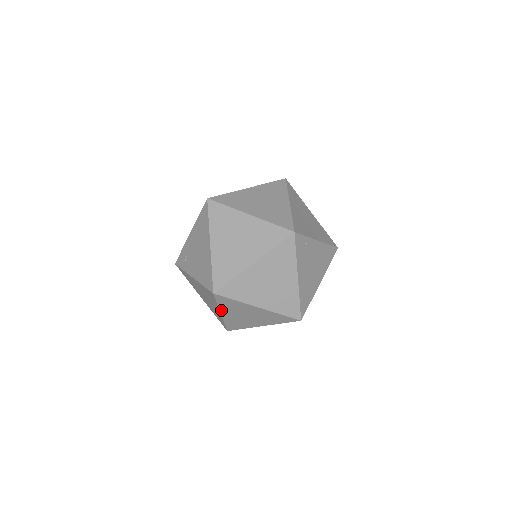
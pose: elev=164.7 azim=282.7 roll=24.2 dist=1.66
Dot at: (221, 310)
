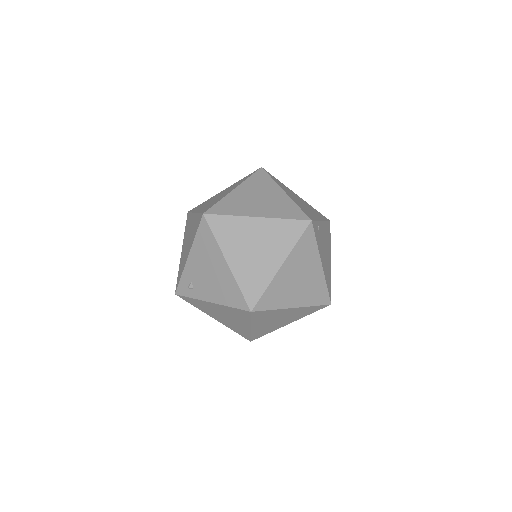
Dot at: (252, 324)
